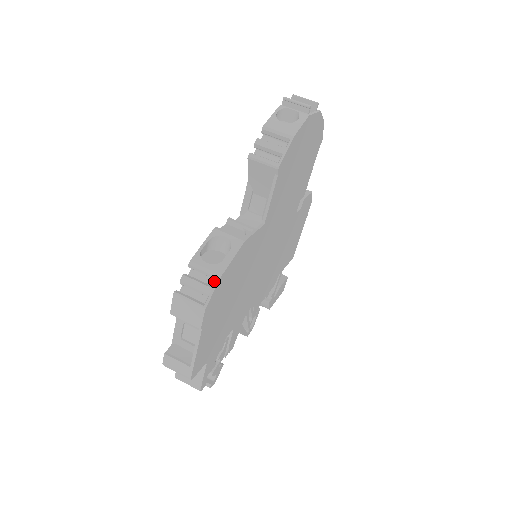
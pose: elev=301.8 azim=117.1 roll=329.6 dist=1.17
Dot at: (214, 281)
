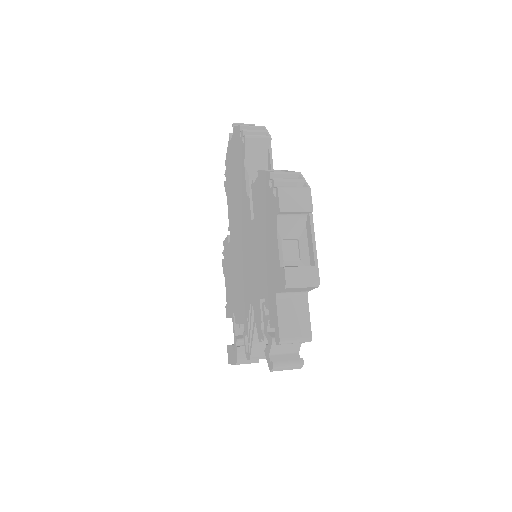
Dot at: occluded
